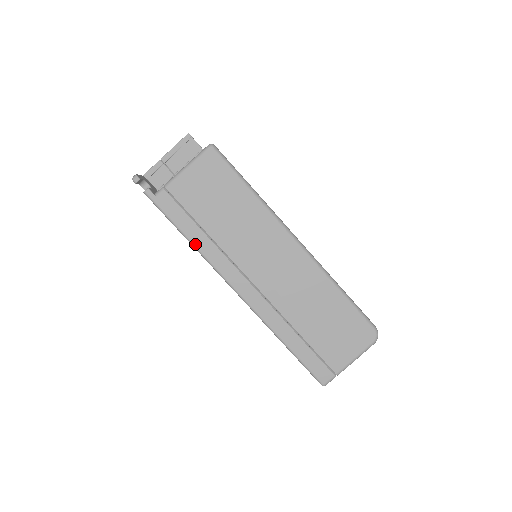
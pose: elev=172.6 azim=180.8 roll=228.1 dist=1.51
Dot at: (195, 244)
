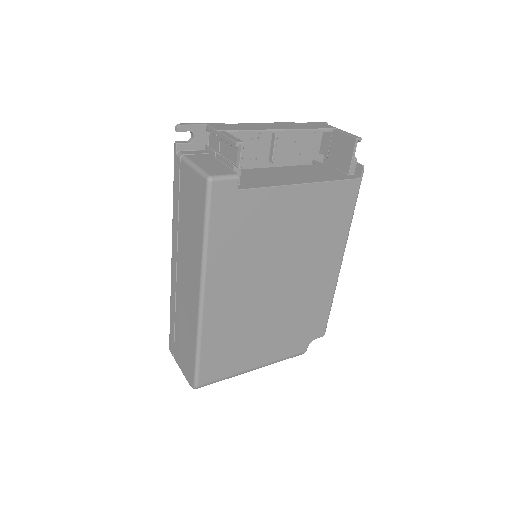
Dot at: (173, 208)
